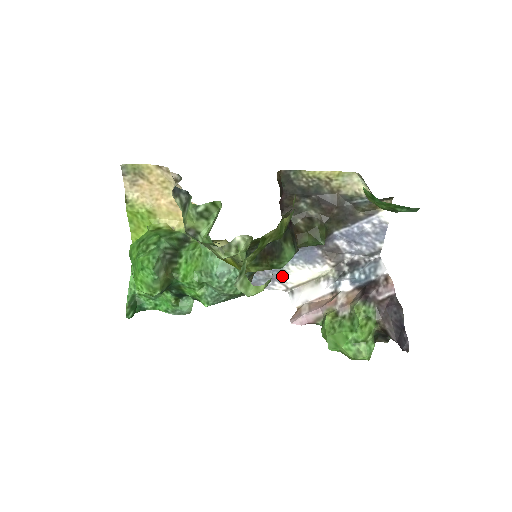
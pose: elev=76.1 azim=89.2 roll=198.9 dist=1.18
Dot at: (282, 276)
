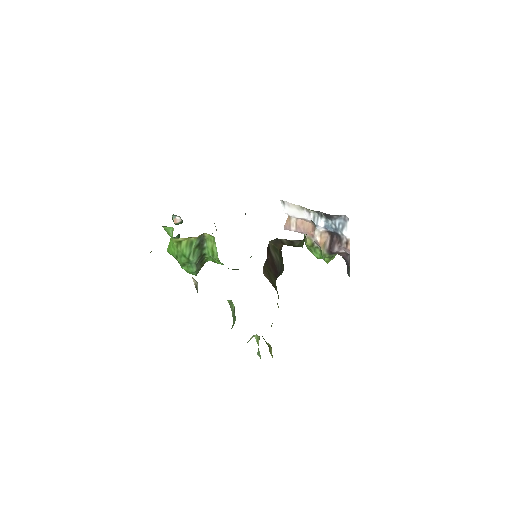
Dot at: occluded
